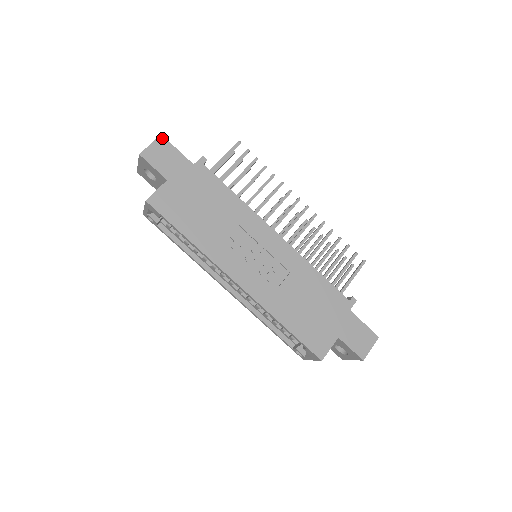
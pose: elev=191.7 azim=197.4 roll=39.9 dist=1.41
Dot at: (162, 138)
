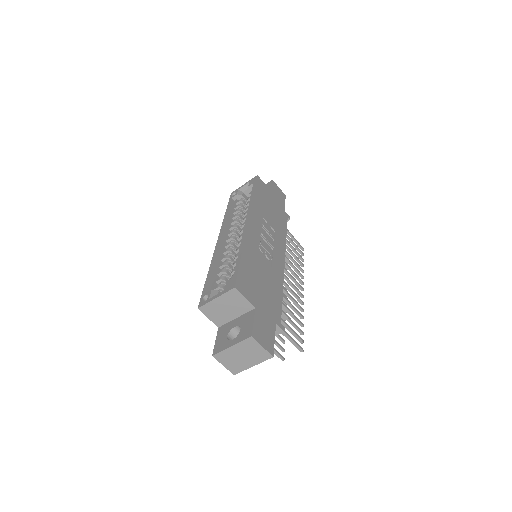
Dot at: (285, 195)
